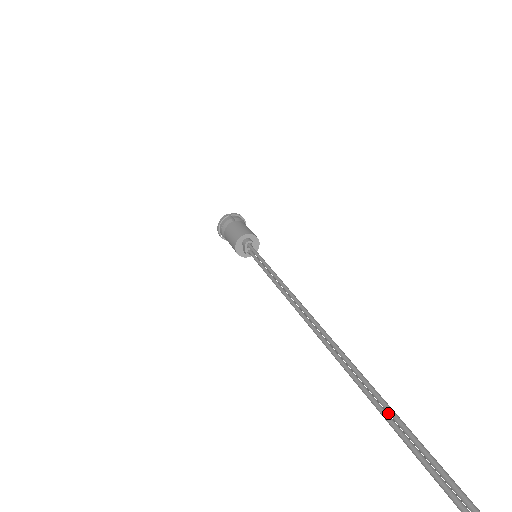
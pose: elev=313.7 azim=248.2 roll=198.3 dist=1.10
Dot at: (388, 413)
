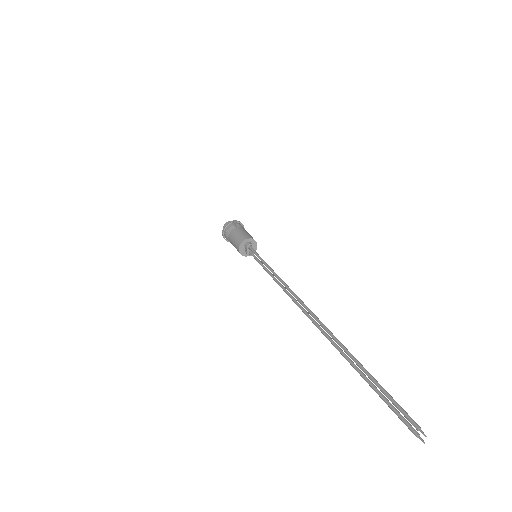
Dot at: (356, 364)
